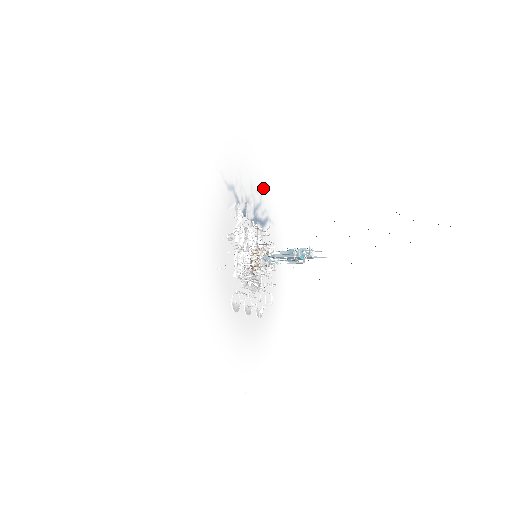
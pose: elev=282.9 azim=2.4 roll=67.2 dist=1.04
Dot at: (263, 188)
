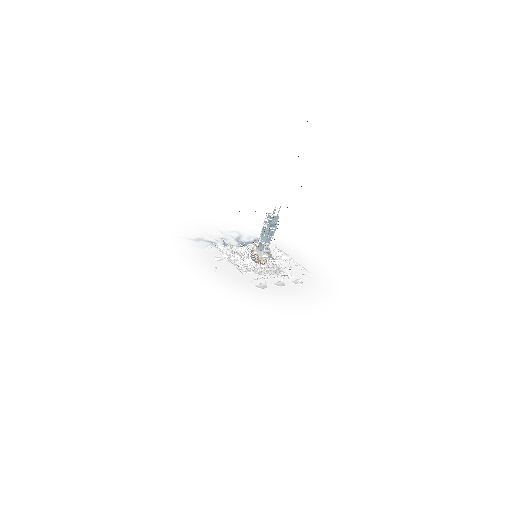
Dot at: (236, 229)
